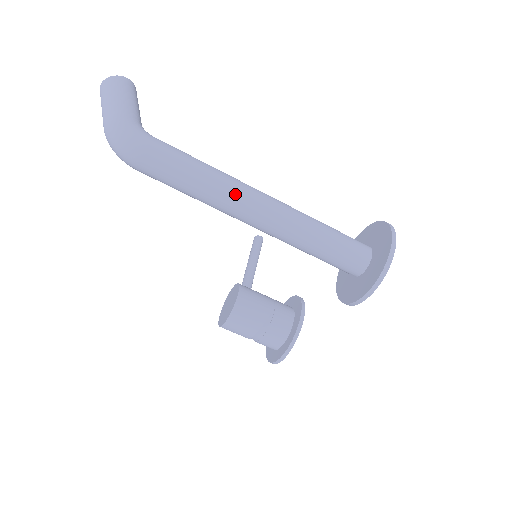
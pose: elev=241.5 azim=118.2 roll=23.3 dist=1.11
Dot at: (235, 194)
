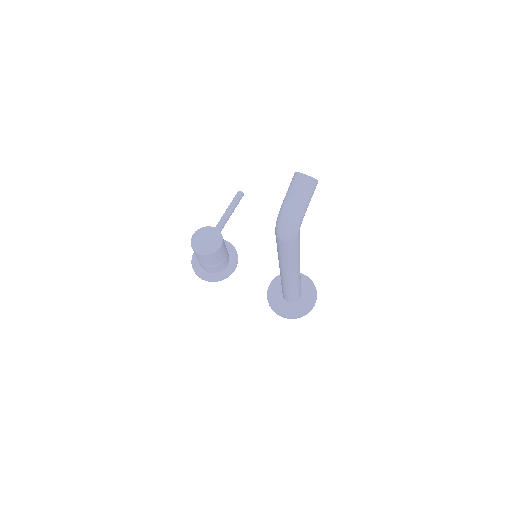
Dot at: (295, 268)
